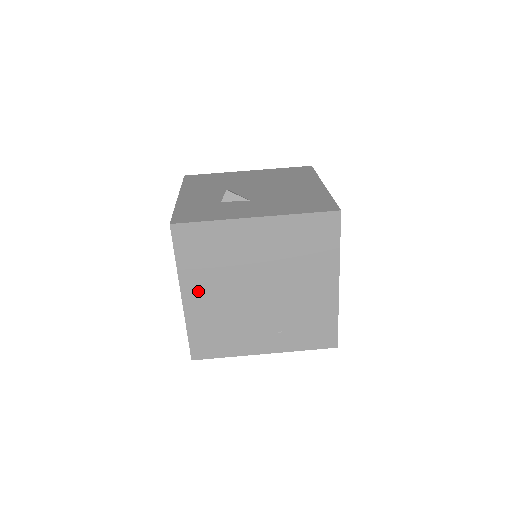
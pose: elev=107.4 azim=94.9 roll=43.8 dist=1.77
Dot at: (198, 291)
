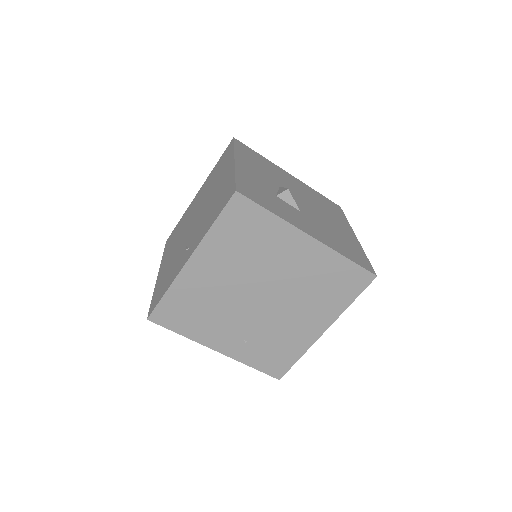
Dot at: (208, 264)
